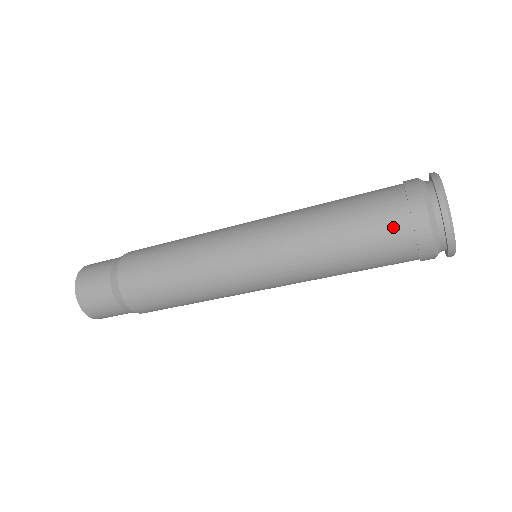
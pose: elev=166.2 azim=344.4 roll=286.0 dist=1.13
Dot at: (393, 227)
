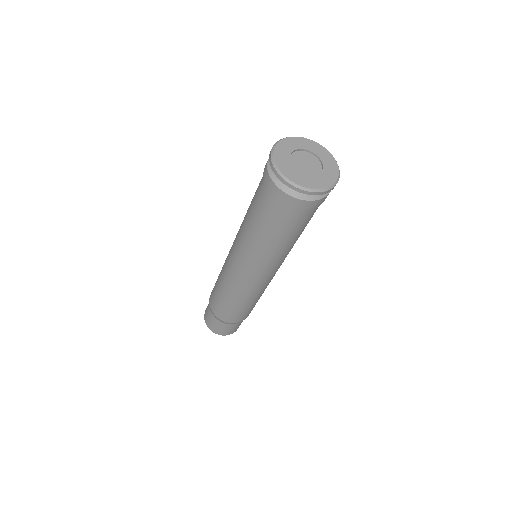
Dot at: (261, 183)
